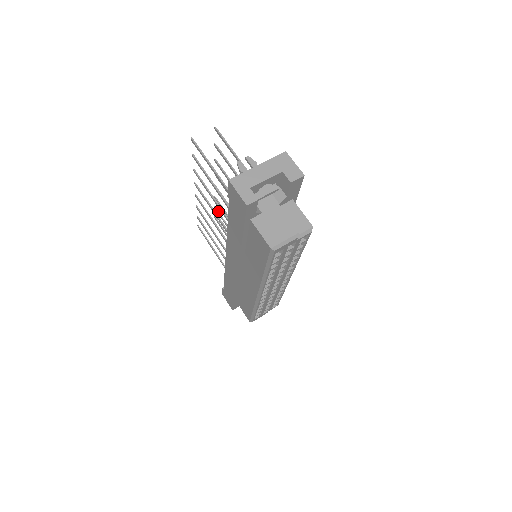
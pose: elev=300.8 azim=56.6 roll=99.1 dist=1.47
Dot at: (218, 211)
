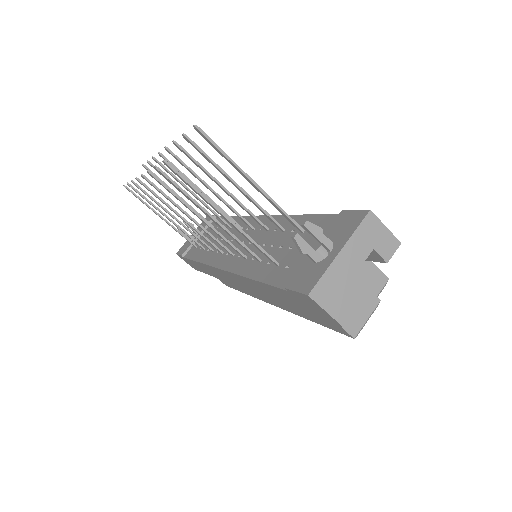
Dot at: occluded
